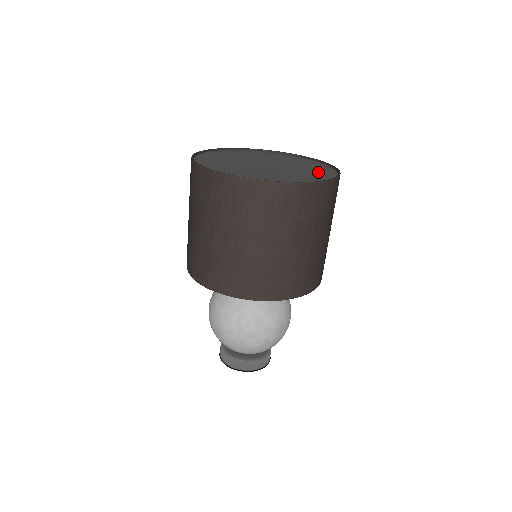
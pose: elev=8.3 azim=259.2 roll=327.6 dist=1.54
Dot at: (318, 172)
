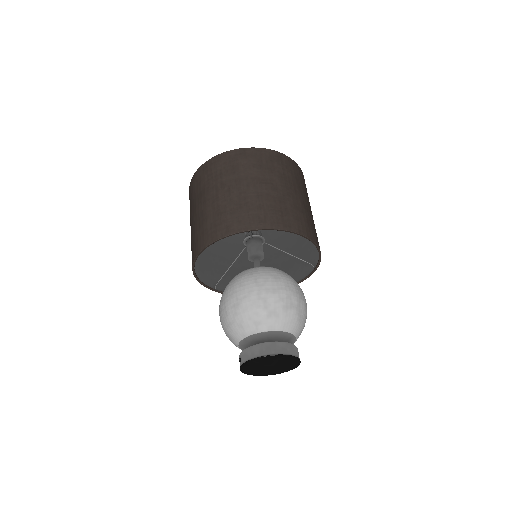
Dot at: occluded
